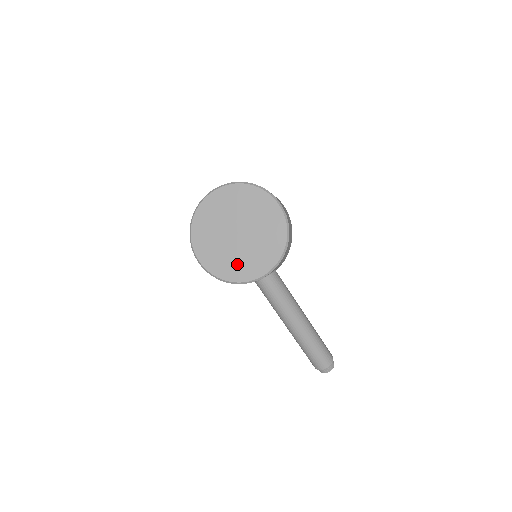
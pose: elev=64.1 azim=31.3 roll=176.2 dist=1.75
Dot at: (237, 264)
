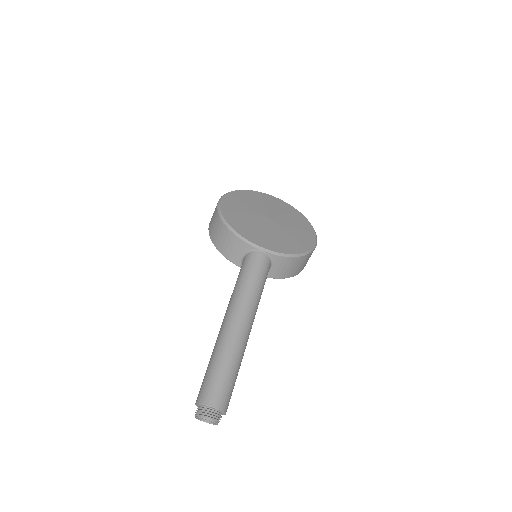
Dot at: (250, 227)
